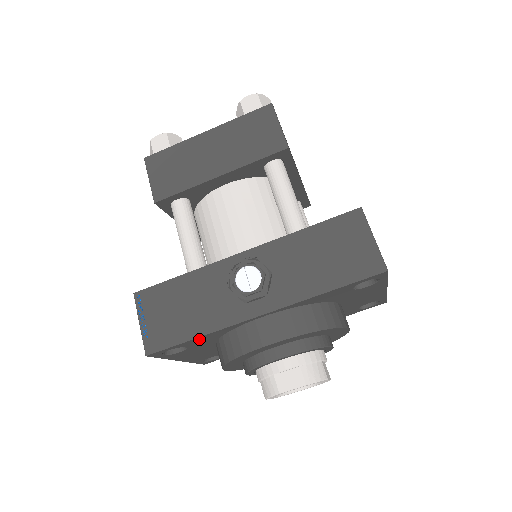
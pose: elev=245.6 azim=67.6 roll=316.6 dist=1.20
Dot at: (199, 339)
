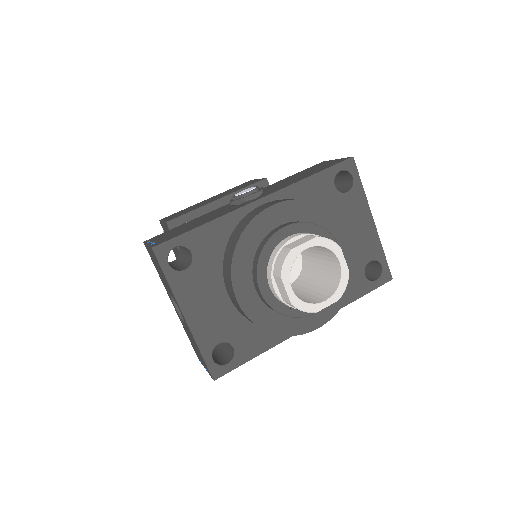
Dot at: (205, 233)
